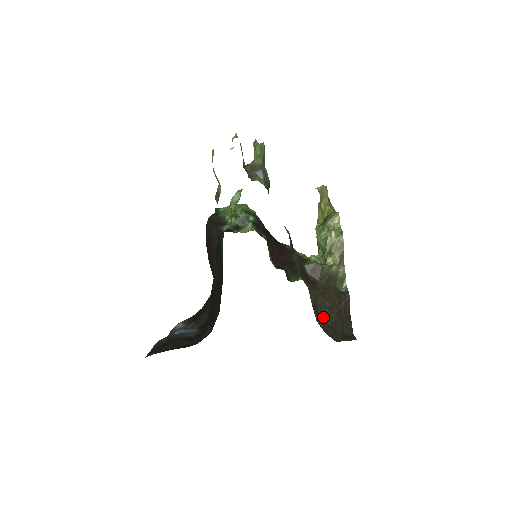
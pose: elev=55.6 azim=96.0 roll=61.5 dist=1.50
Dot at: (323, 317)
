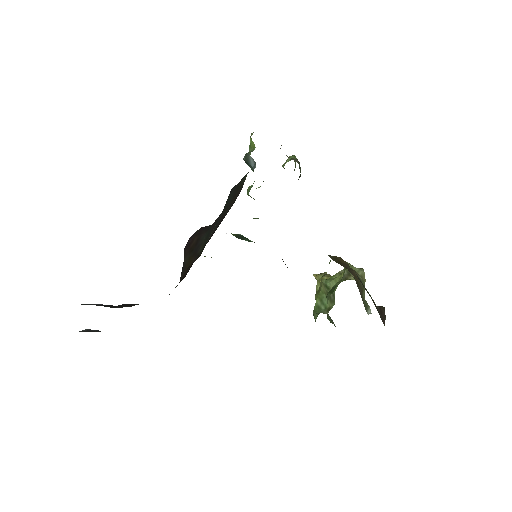
Dot at: occluded
